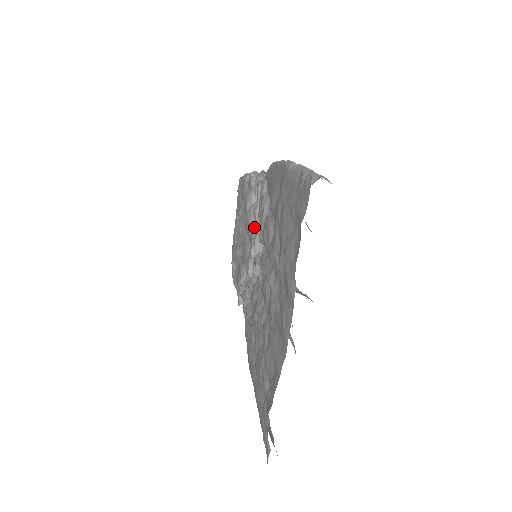
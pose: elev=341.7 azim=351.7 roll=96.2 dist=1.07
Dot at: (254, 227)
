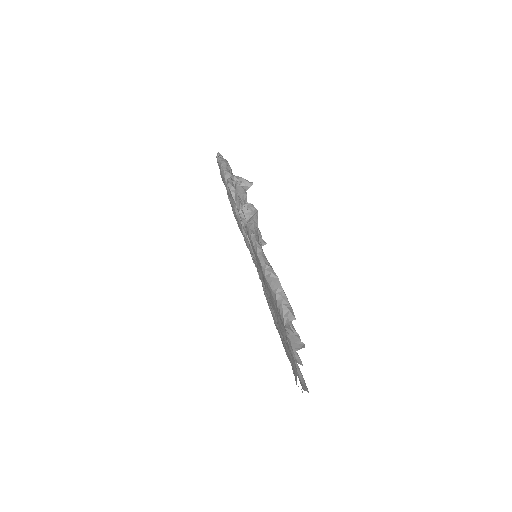
Dot at: occluded
